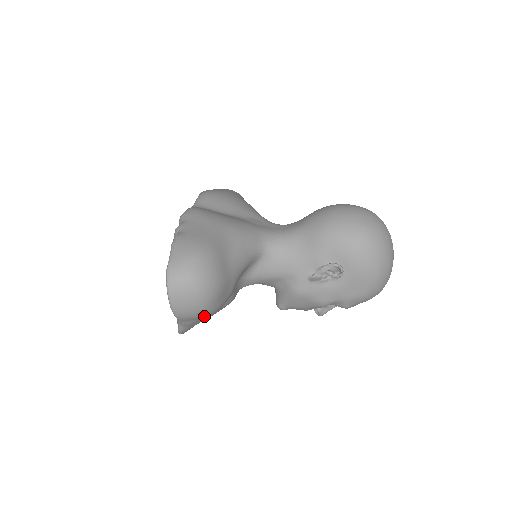
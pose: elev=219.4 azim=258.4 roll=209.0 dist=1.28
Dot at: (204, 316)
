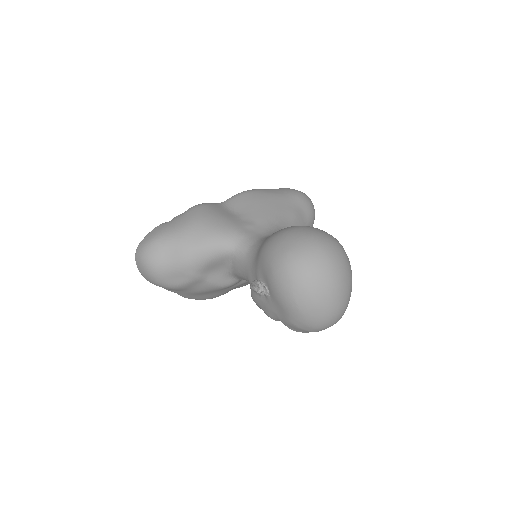
Dot at: (167, 288)
